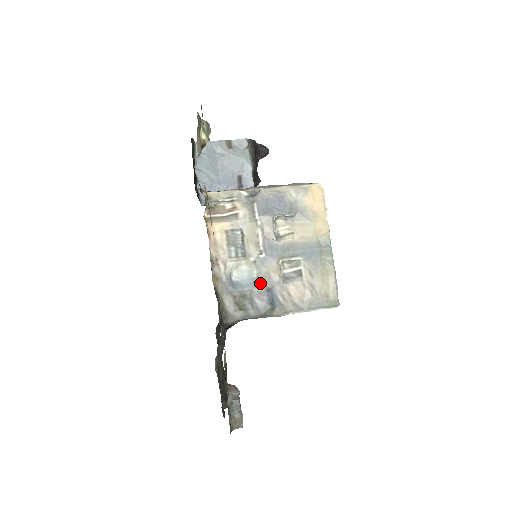
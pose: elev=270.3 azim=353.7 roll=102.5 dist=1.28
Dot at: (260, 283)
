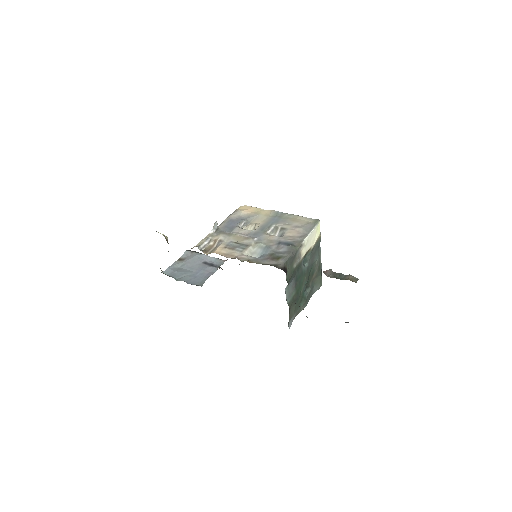
Dot at: (271, 246)
